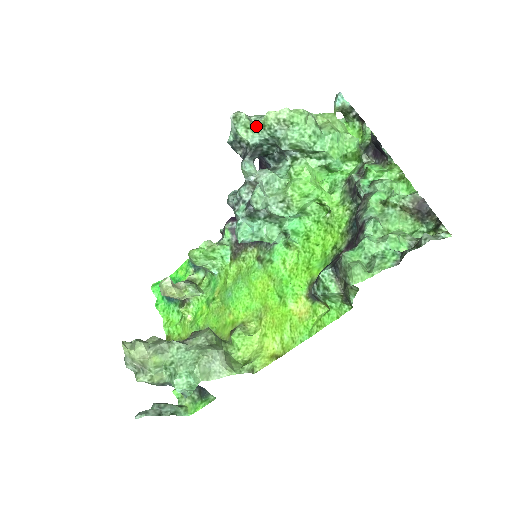
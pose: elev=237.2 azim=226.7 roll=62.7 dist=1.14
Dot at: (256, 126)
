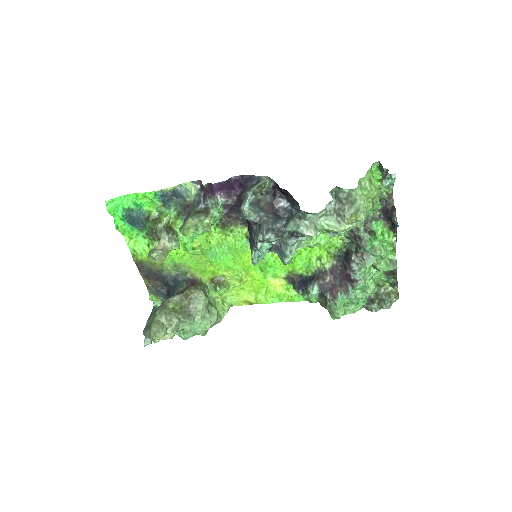
Dot at: (320, 228)
